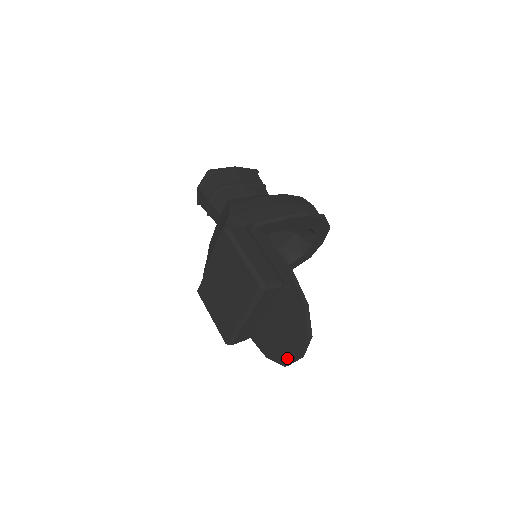
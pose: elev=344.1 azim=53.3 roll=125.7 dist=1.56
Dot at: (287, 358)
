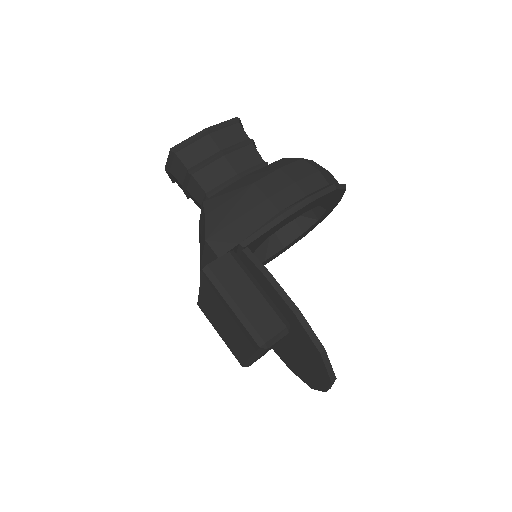
Dot at: (312, 384)
